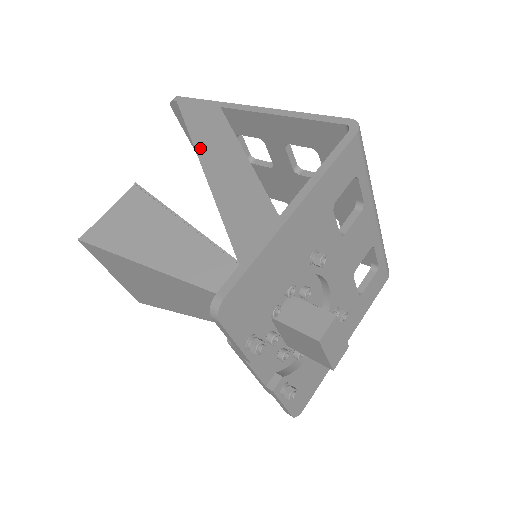
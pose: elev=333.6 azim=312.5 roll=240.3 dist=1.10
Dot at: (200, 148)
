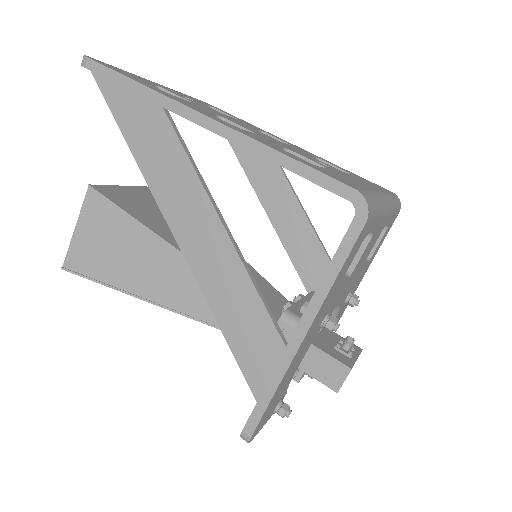
Dot at: (161, 200)
